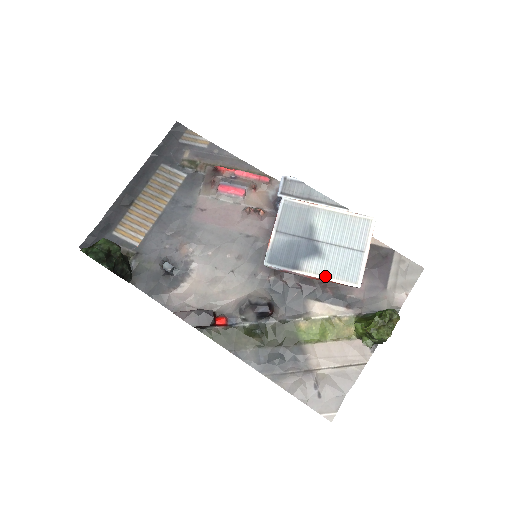
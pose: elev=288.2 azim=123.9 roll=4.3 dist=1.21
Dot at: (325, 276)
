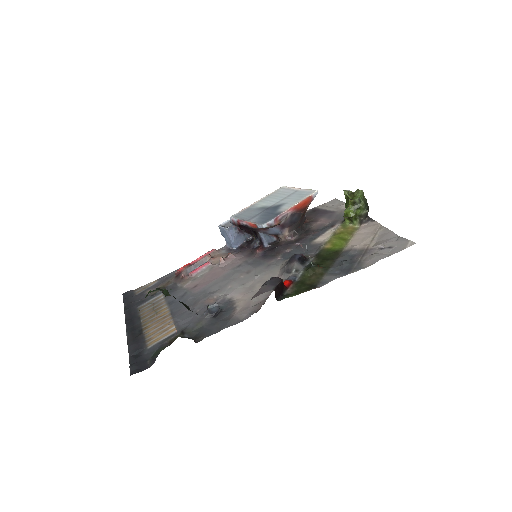
Dot at: (297, 202)
